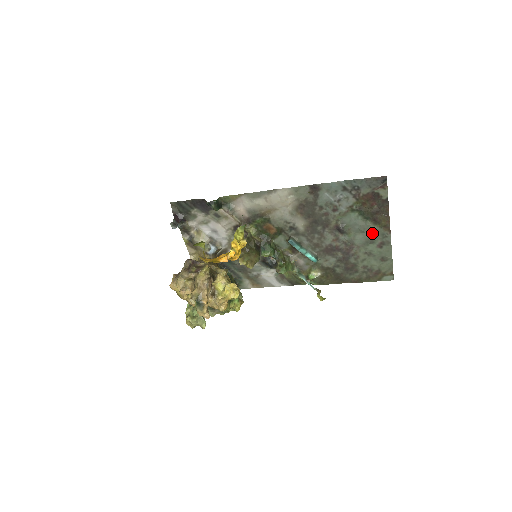
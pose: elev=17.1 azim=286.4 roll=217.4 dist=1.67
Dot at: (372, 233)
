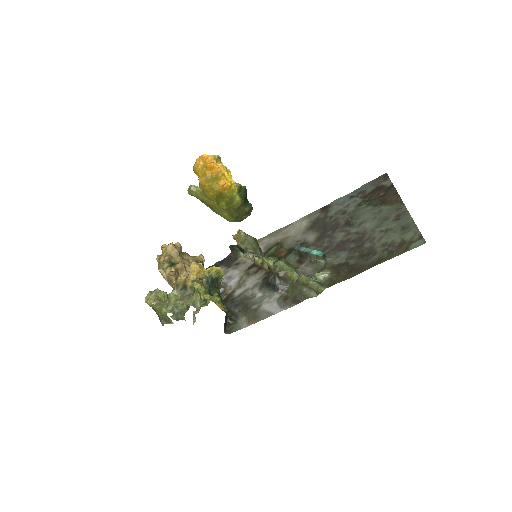
Dot at: (384, 213)
